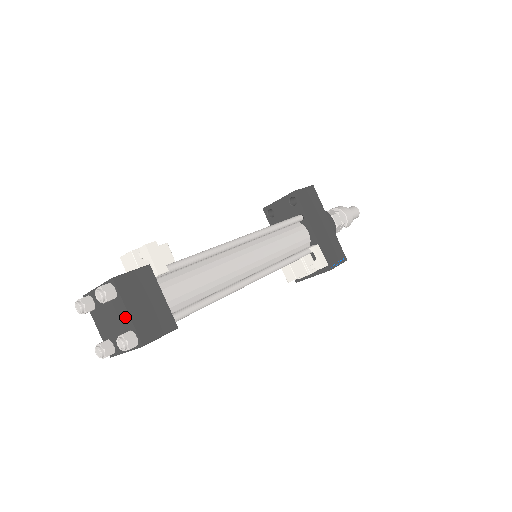
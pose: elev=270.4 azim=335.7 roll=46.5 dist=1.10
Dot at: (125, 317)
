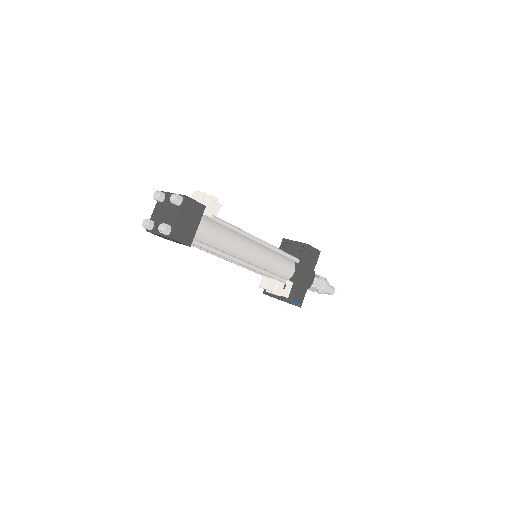
Dot at: (174, 218)
